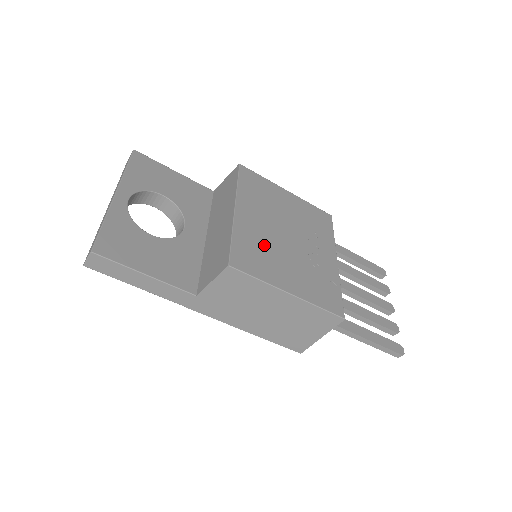
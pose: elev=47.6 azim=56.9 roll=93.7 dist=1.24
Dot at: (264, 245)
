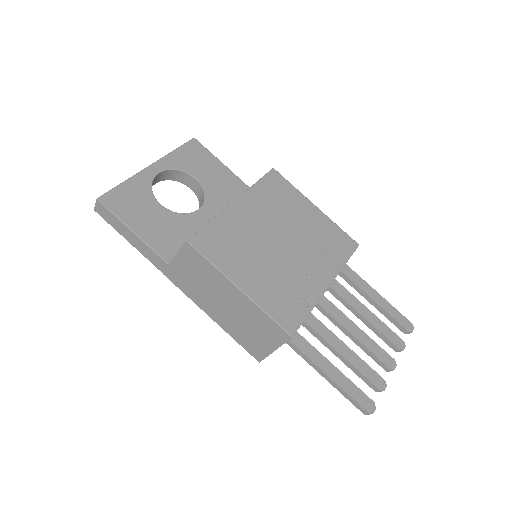
Dot at: (243, 239)
